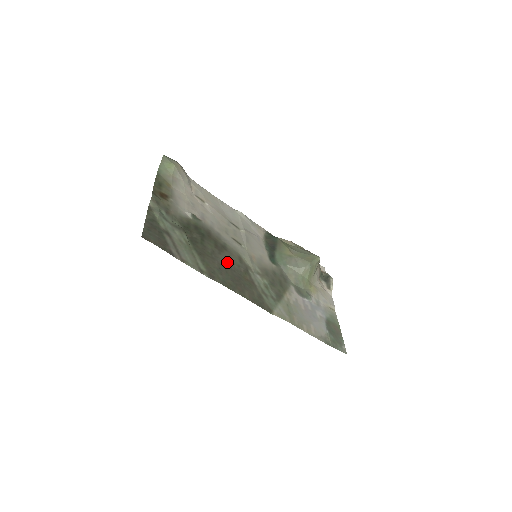
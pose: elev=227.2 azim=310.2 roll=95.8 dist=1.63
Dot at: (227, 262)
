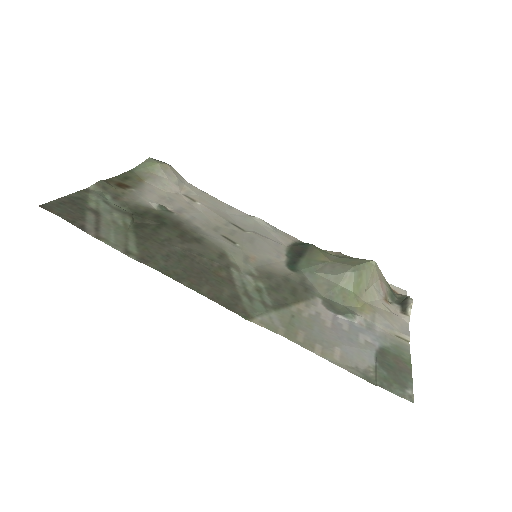
Dot at: (189, 252)
